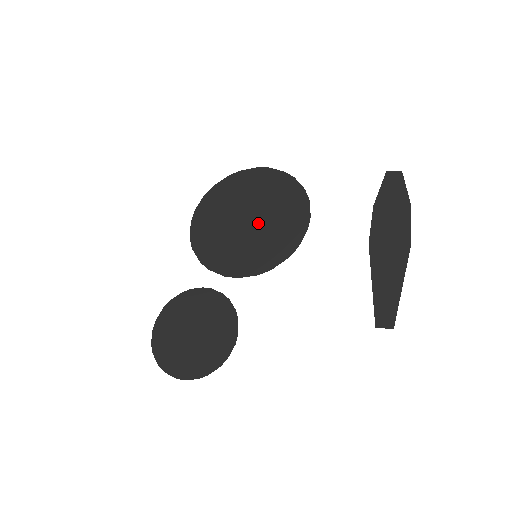
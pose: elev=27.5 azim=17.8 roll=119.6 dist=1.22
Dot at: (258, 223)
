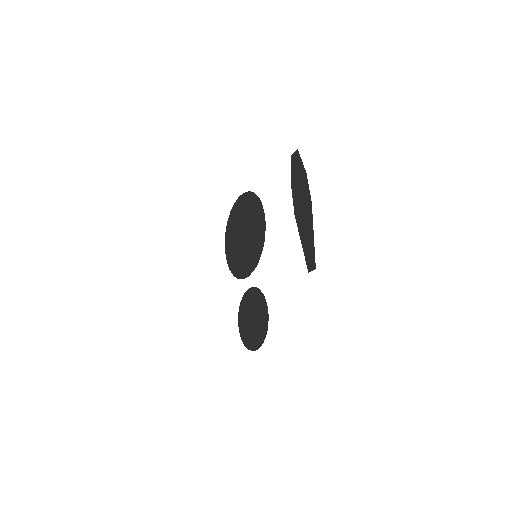
Dot at: (247, 235)
